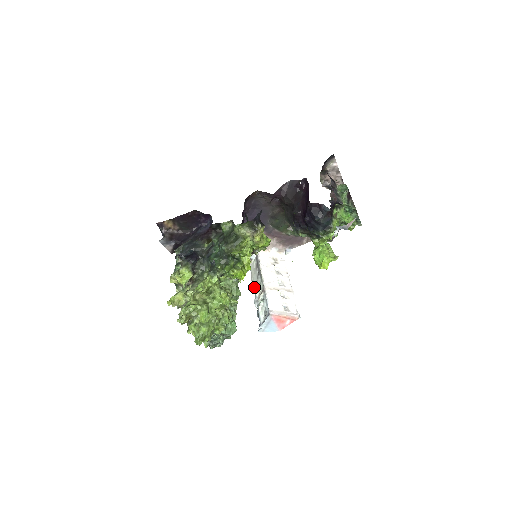
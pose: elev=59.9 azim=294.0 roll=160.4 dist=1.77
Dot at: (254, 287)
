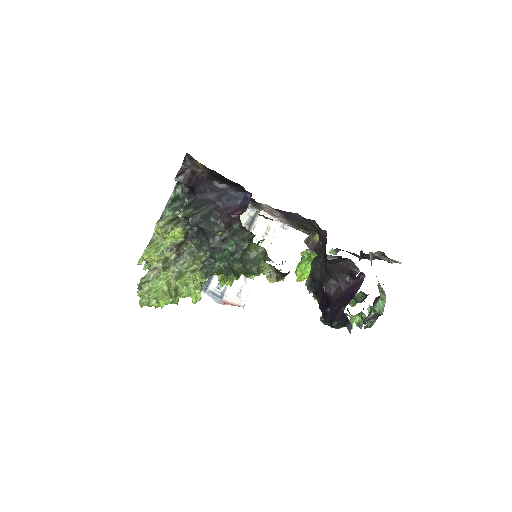
Dot at: occluded
